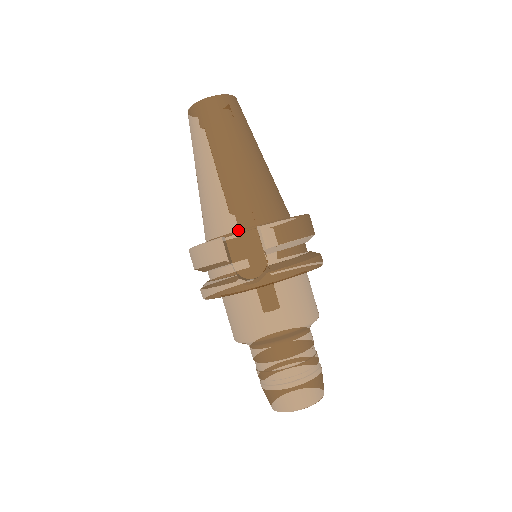
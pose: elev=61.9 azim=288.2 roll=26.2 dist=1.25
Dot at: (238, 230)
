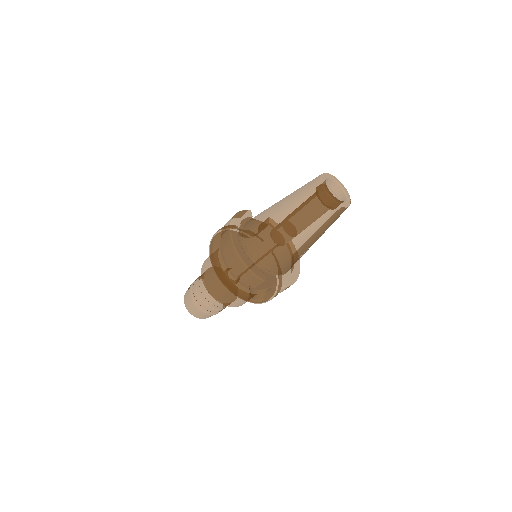
Dot at: (273, 273)
